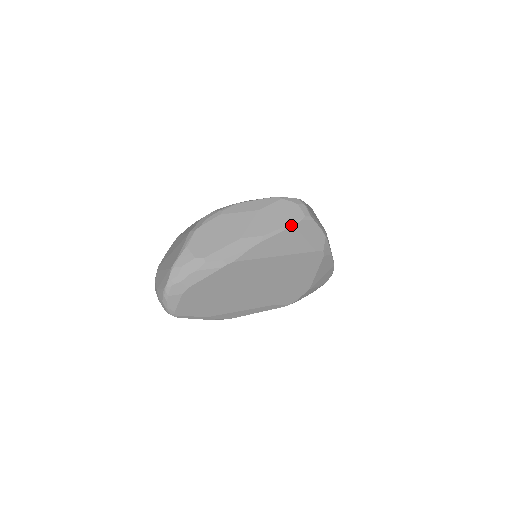
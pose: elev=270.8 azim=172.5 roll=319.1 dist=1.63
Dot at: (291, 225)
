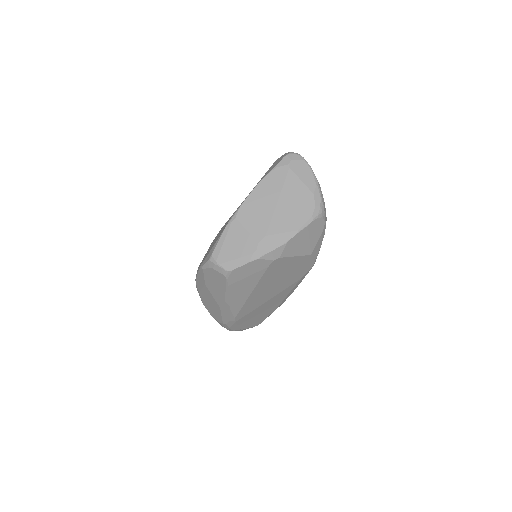
Dot at: (227, 287)
